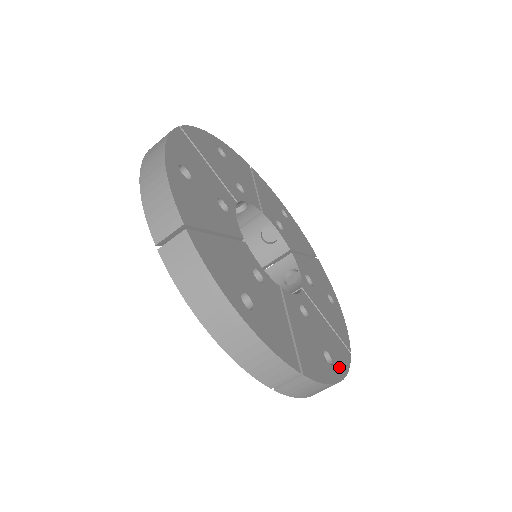
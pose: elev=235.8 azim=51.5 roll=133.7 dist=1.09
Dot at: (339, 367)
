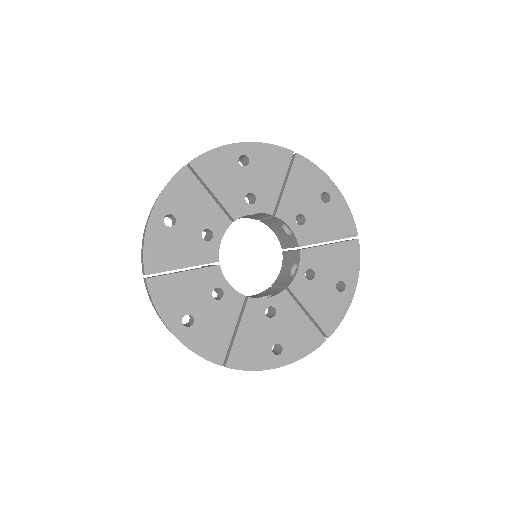
Dot at: (290, 355)
